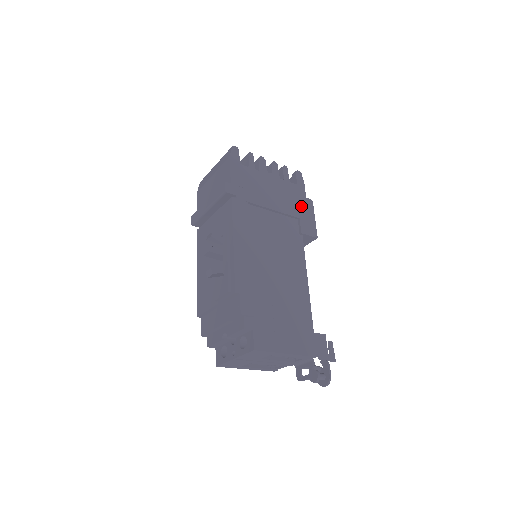
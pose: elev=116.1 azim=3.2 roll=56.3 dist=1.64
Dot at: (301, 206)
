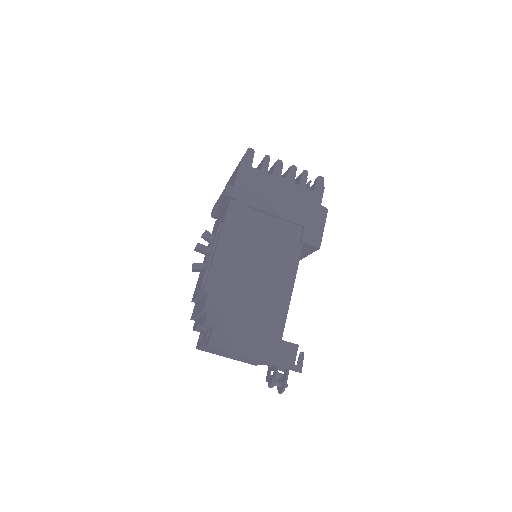
Dot at: (311, 214)
